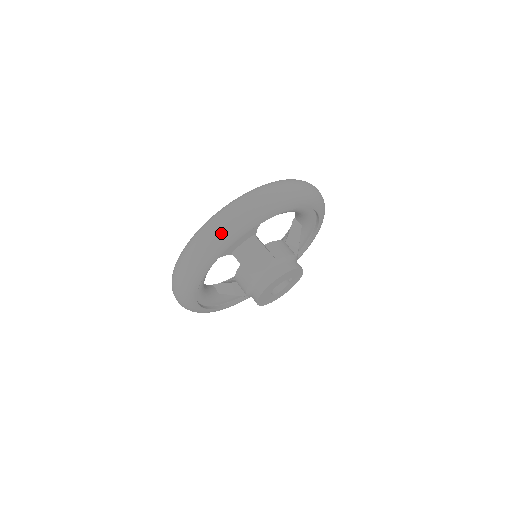
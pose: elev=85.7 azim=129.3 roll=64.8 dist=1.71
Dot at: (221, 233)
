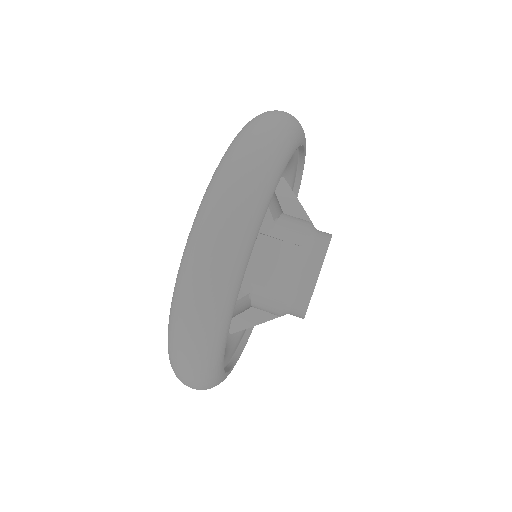
Dot at: (223, 265)
